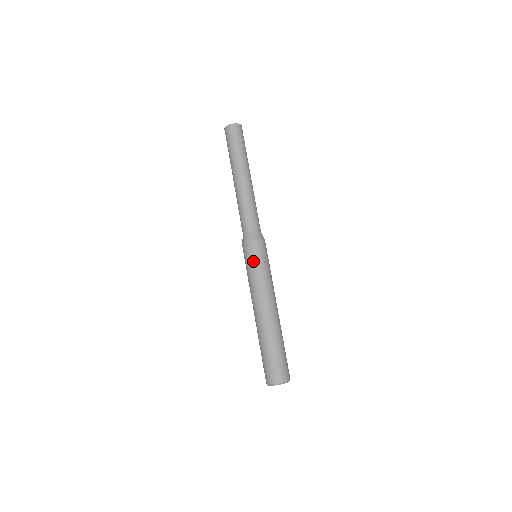
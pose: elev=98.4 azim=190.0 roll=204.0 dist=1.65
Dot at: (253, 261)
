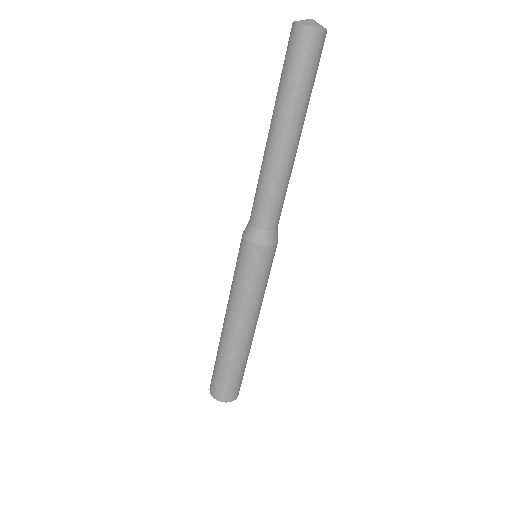
Dot at: (241, 267)
